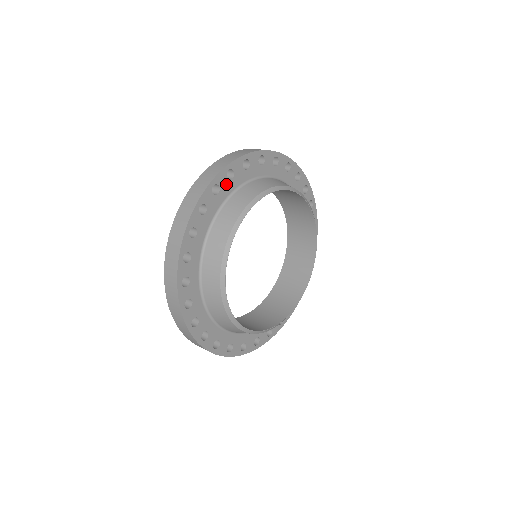
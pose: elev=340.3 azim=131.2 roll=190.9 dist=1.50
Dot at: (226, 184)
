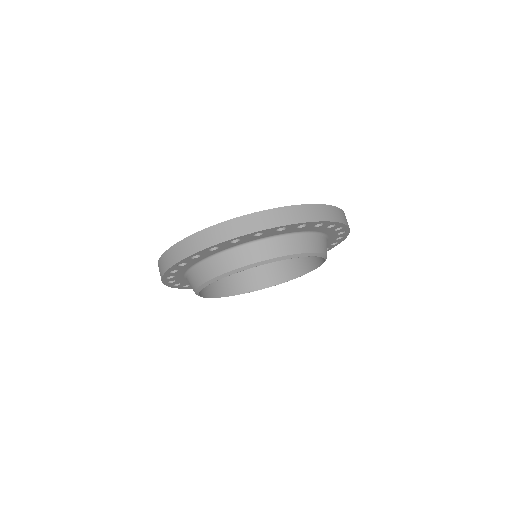
Dot at: (228, 245)
